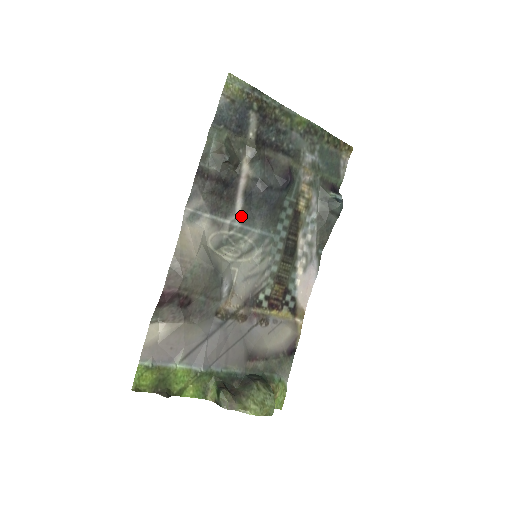
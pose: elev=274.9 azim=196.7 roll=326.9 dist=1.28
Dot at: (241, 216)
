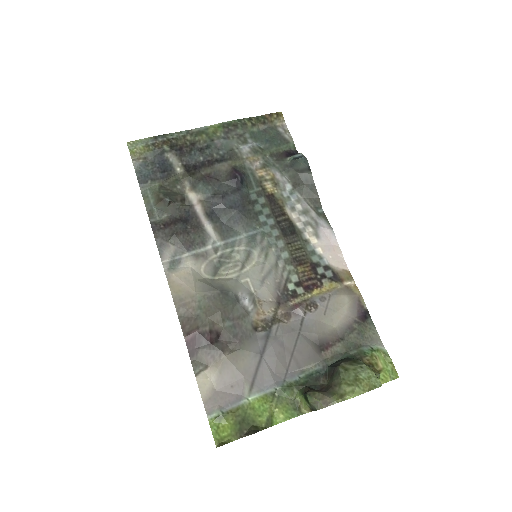
Dot at: (218, 235)
